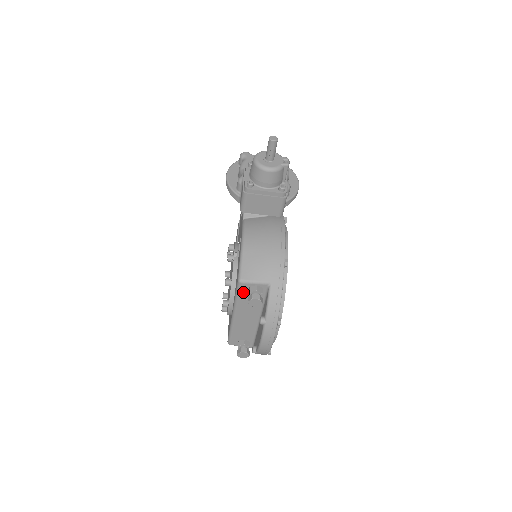
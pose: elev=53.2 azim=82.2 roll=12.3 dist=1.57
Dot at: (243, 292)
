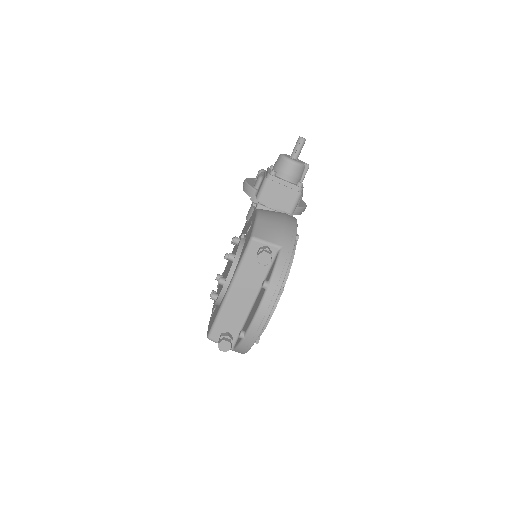
Dot at: (251, 254)
